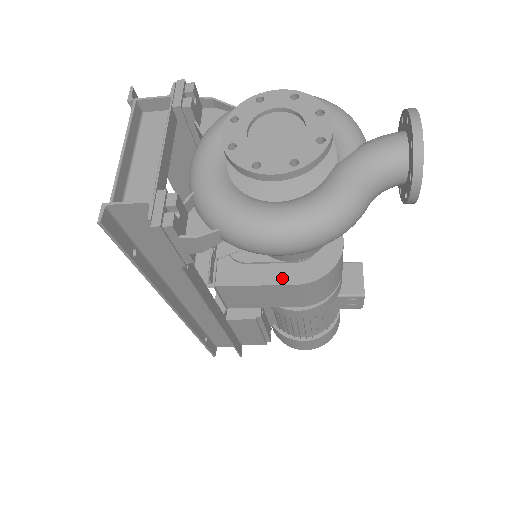
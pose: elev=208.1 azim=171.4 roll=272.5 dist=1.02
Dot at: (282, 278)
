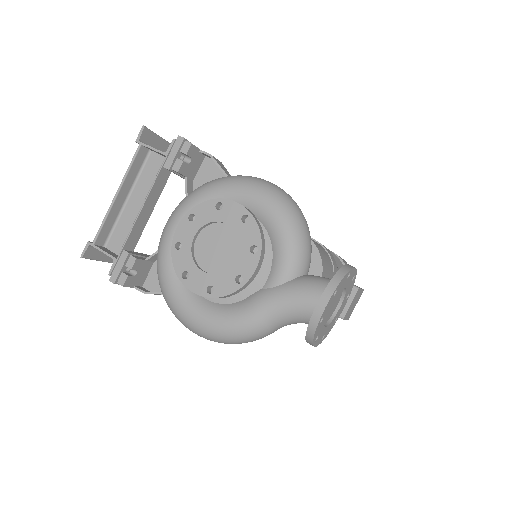
Dot at: occluded
